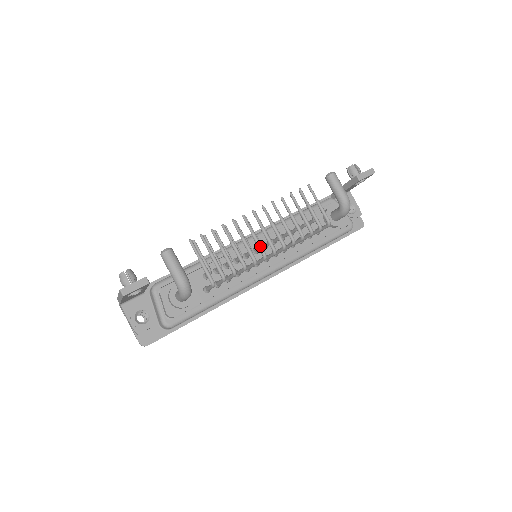
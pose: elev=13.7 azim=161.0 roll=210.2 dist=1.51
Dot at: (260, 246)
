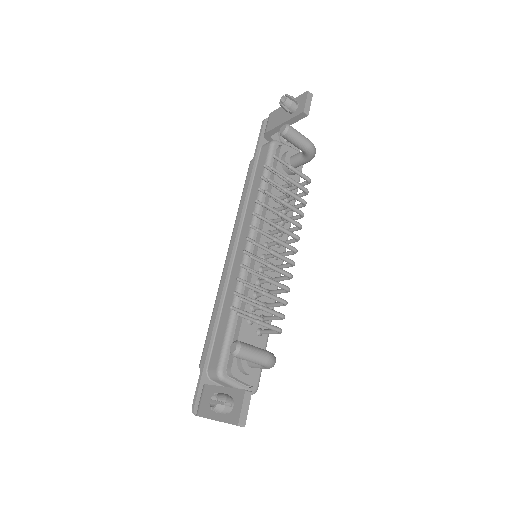
Dot at: (286, 259)
